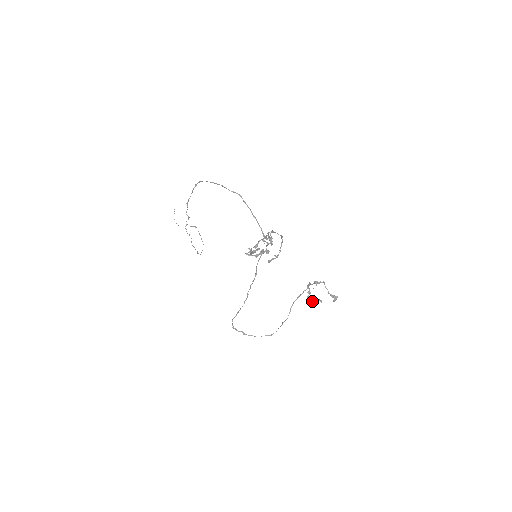
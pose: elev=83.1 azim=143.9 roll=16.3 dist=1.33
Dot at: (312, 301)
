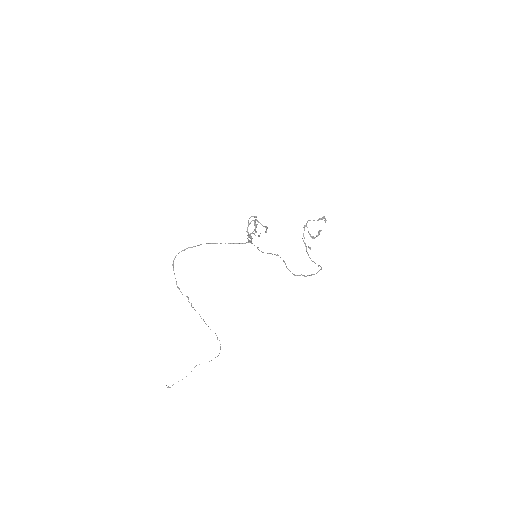
Dot at: (316, 236)
